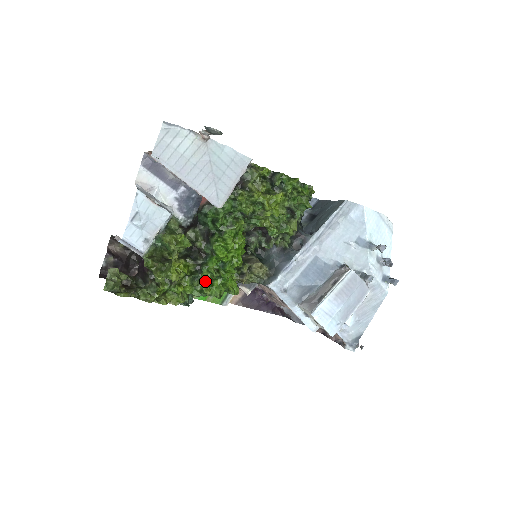
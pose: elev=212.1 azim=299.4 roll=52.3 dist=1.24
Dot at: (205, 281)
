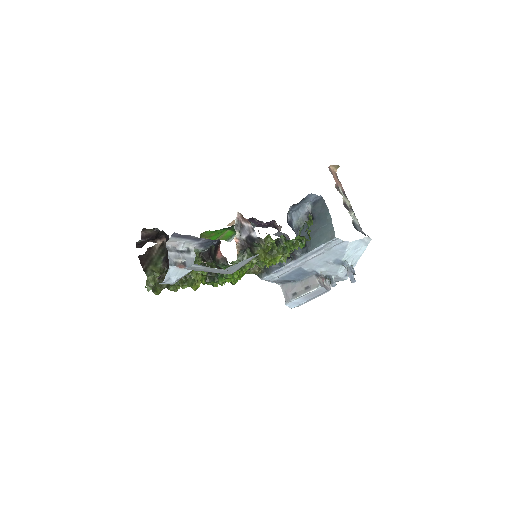
Dot at: occluded
